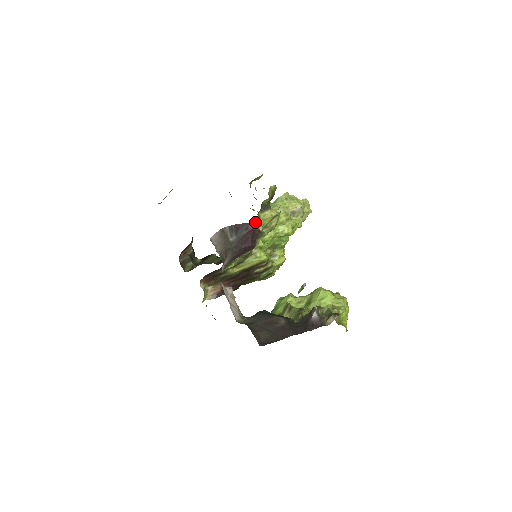
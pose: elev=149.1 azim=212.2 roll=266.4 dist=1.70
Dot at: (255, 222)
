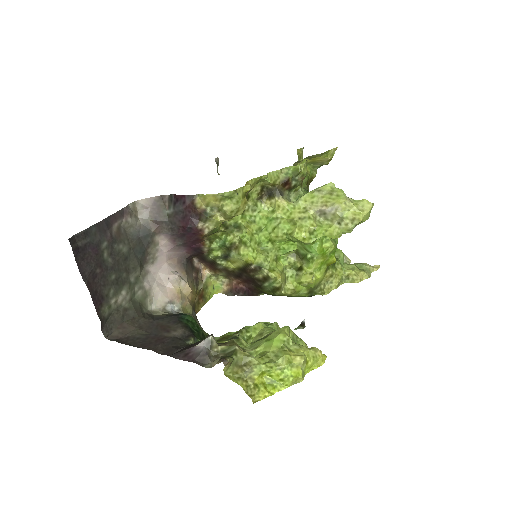
Dot at: (192, 196)
